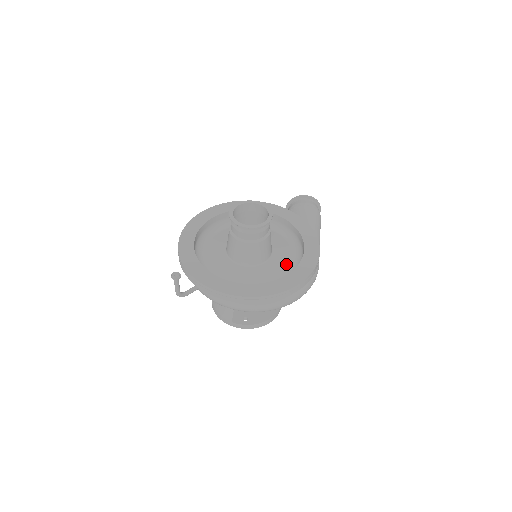
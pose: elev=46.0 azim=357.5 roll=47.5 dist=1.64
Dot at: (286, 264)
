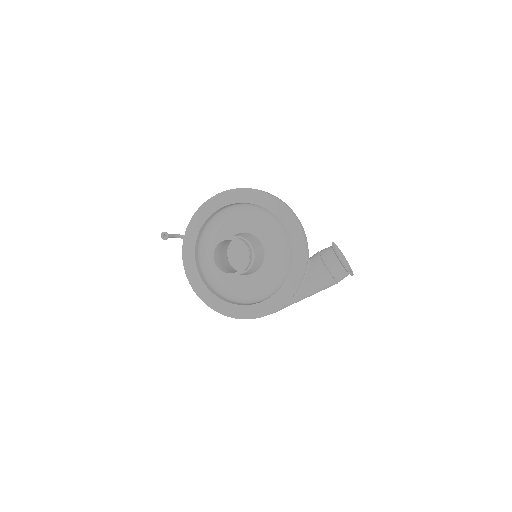
Dot at: (254, 289)
